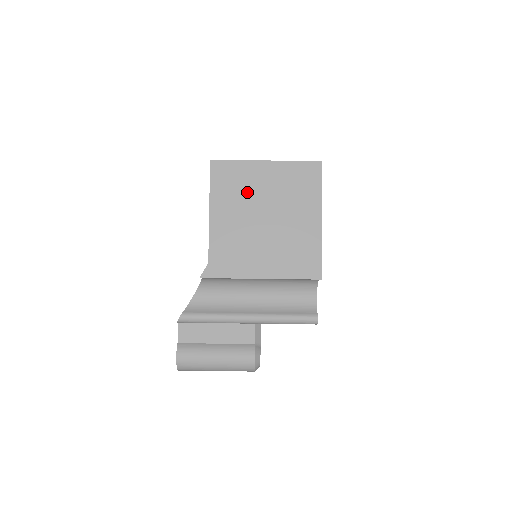
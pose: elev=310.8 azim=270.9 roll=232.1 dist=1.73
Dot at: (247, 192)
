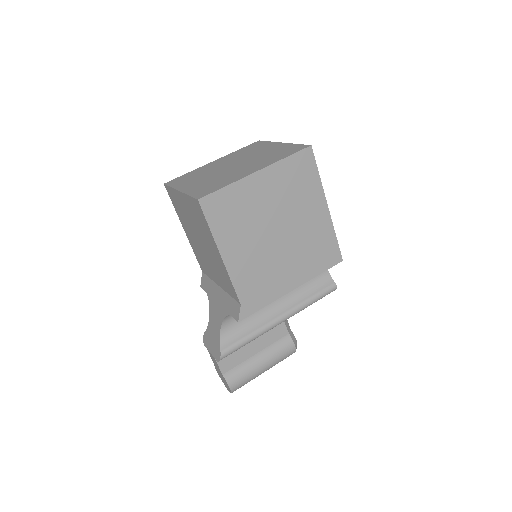
Dot at: (251, 215)
